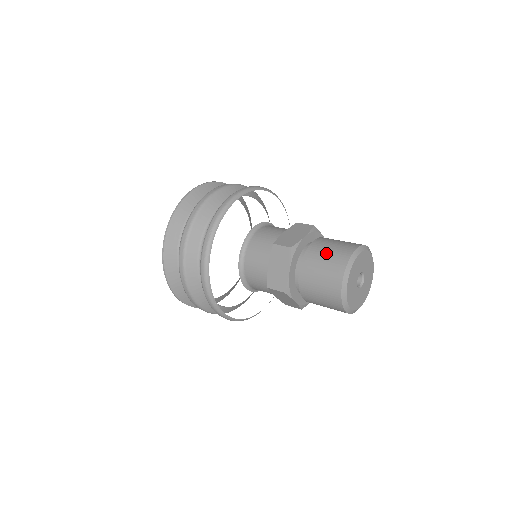
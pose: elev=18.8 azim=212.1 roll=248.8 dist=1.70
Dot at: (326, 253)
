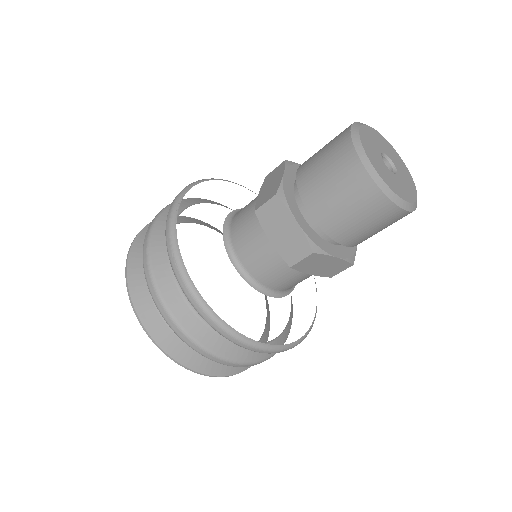
Dot at: (320, 164)
